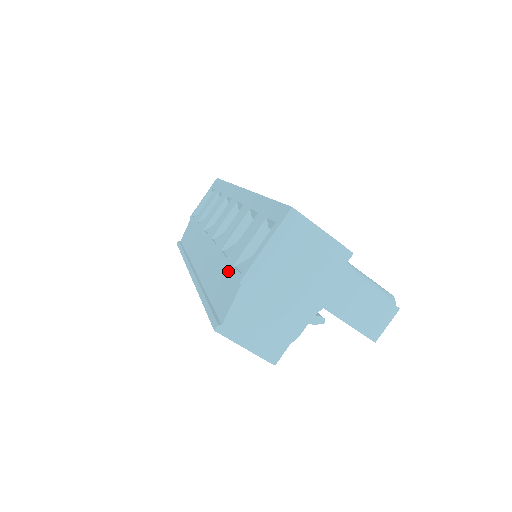
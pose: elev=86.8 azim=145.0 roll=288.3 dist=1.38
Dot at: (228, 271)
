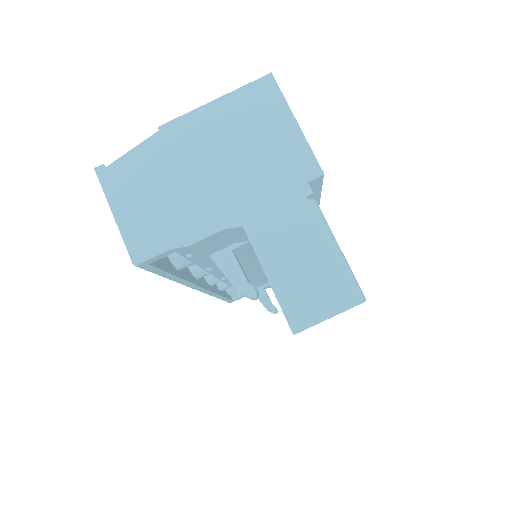
Dot at: occluded
